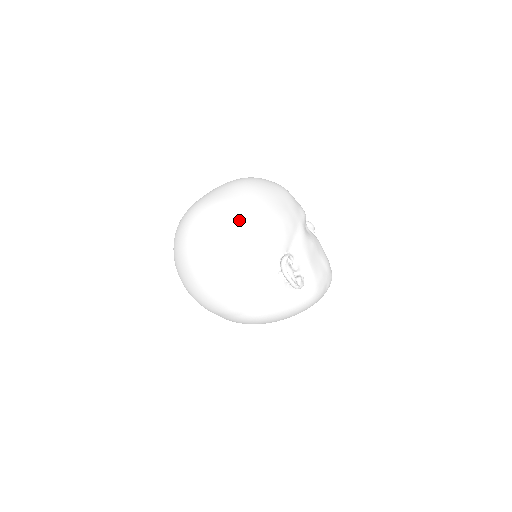
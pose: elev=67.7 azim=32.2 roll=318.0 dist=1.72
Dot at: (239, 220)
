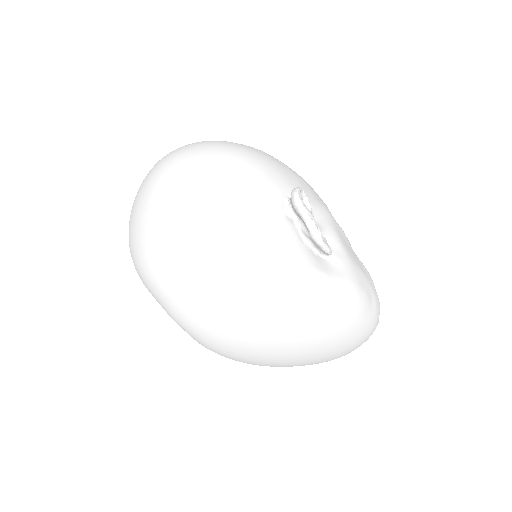
Dot at: (230, 143)
